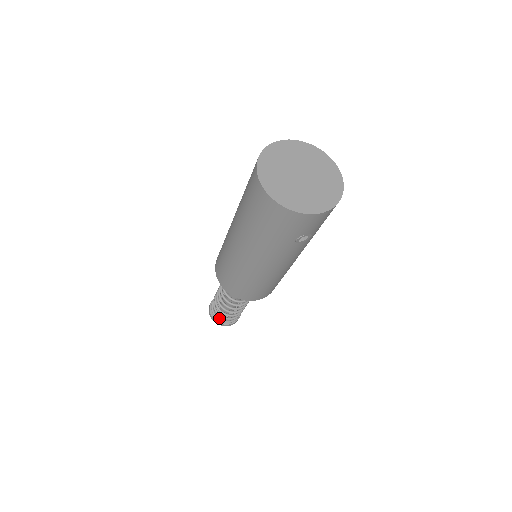
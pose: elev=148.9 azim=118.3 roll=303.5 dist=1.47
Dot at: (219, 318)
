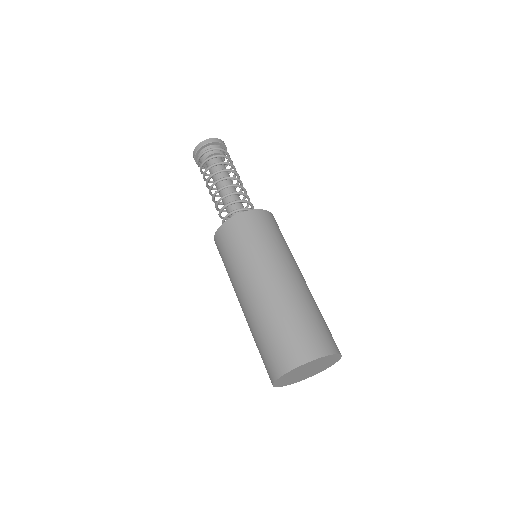
Dot at: (202, 168)
